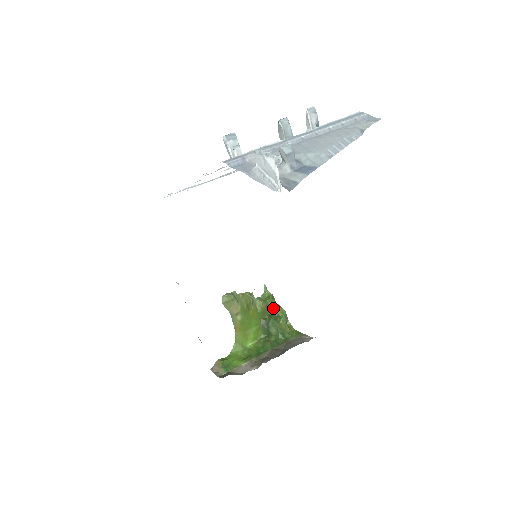
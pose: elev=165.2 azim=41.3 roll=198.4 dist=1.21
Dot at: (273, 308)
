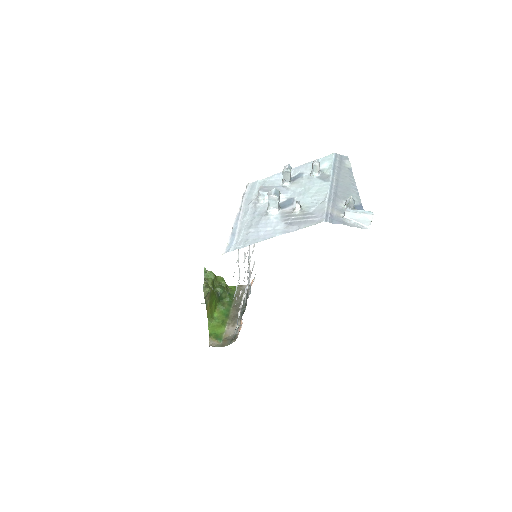
Dot at: (216, 280)
